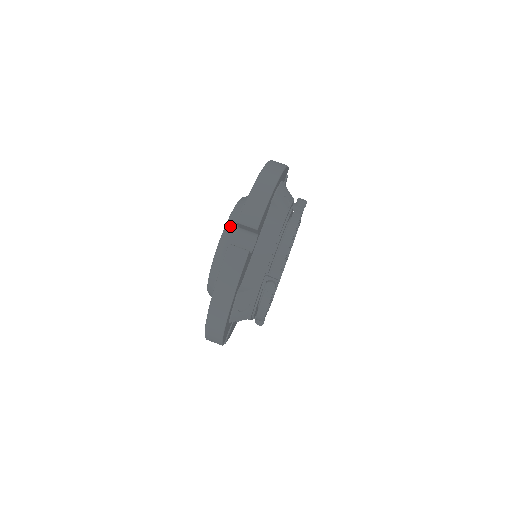
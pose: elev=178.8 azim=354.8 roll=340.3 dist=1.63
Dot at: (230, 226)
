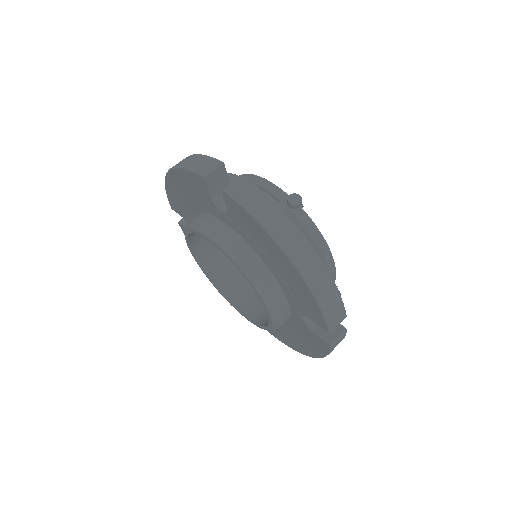
Dot at: (276, 308)
